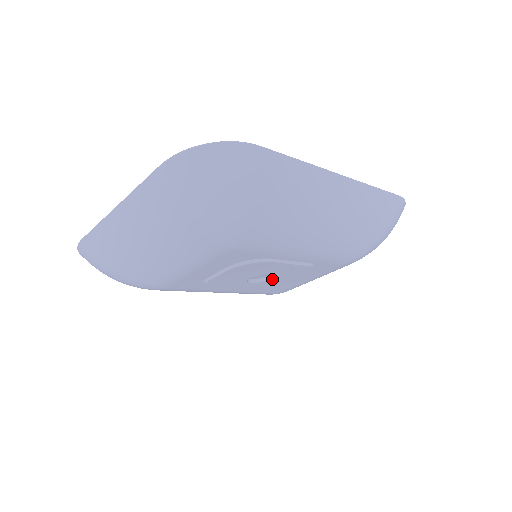
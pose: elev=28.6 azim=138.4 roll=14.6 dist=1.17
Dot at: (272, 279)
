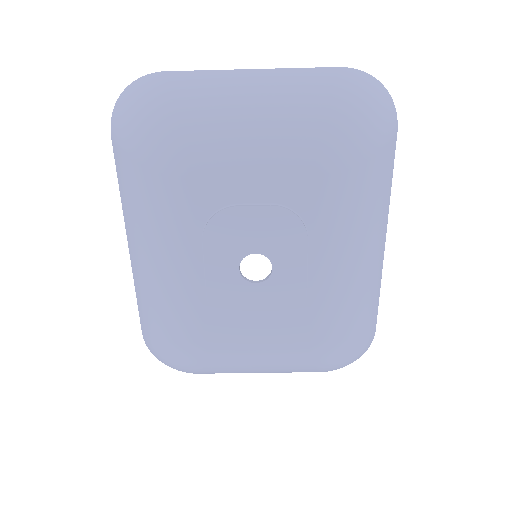
Dot at: (256, 286)
